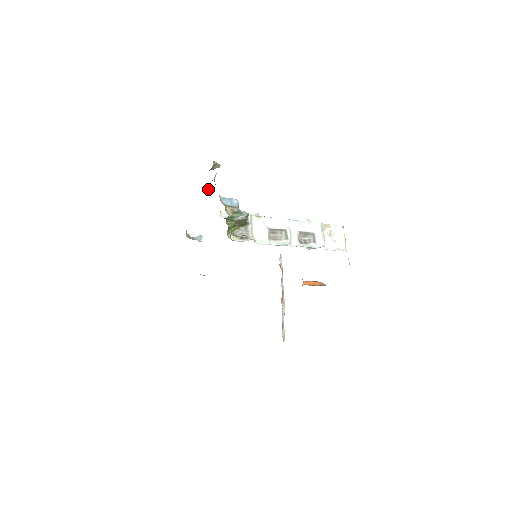
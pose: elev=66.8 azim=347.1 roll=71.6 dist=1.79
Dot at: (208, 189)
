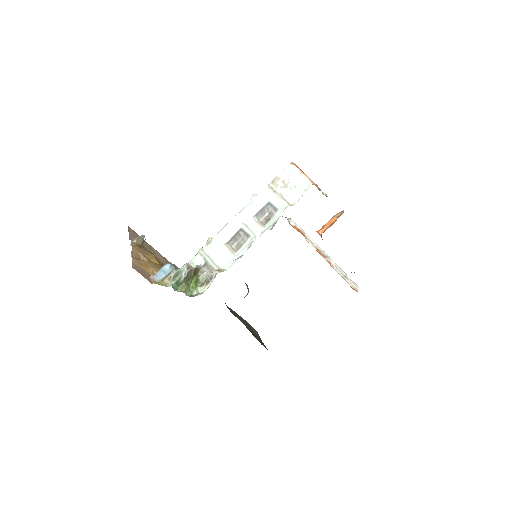
Dot at: (155, 261)
